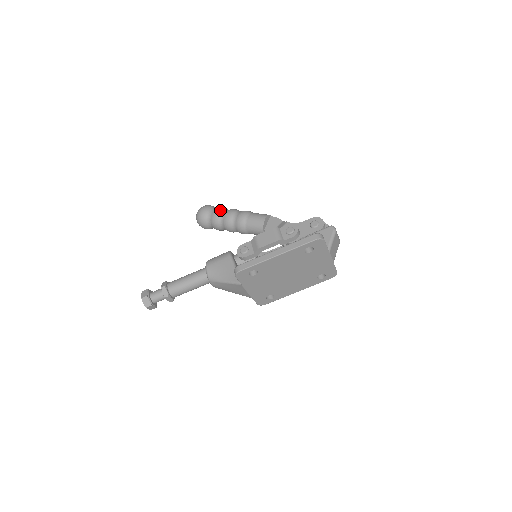
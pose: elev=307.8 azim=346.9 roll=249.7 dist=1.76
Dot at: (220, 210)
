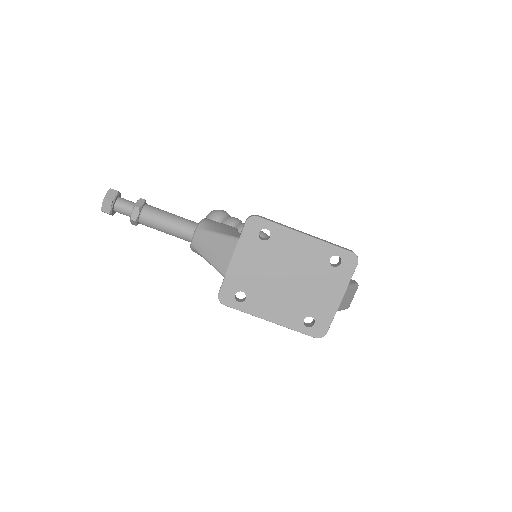
Dot at: (240, 220)
